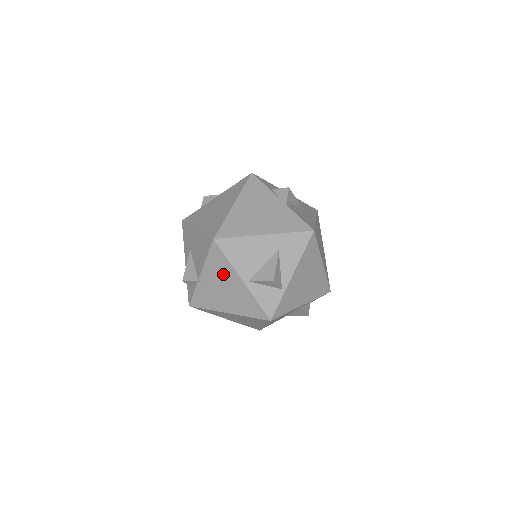
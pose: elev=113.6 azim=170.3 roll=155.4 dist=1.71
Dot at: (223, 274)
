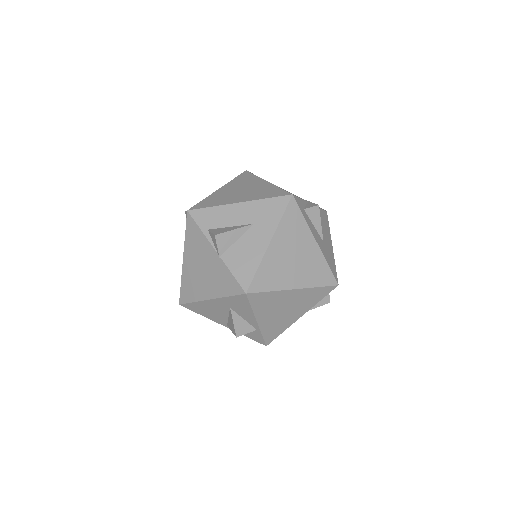
Dot at: occluded
